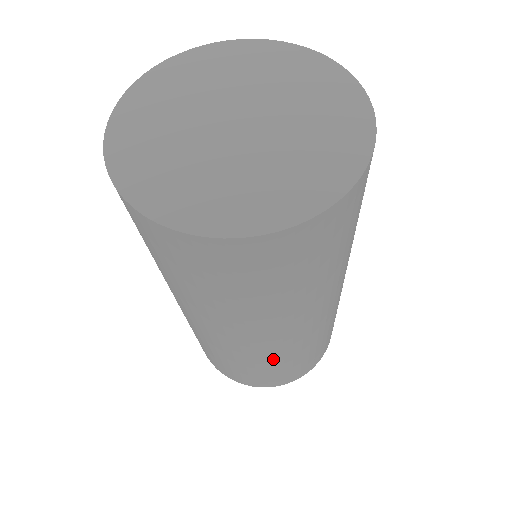
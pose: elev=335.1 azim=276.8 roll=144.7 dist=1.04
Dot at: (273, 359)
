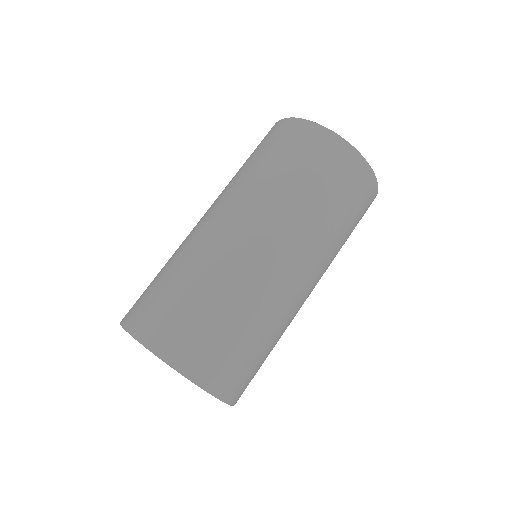
Dot at: occluded
